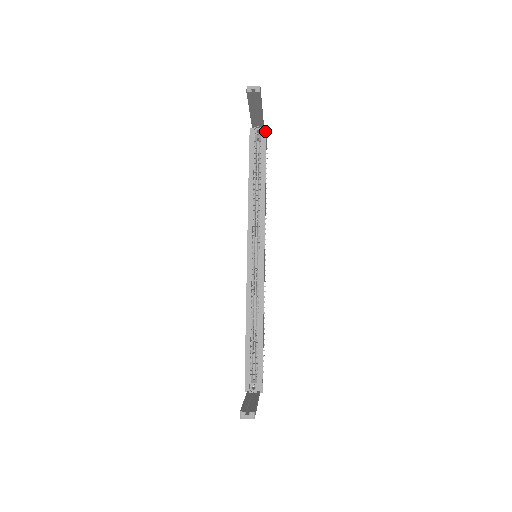
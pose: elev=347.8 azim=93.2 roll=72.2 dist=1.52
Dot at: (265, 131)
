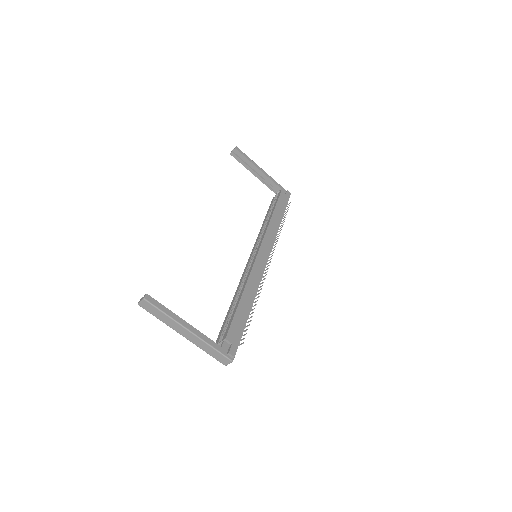
Dot at: (286, 192)
